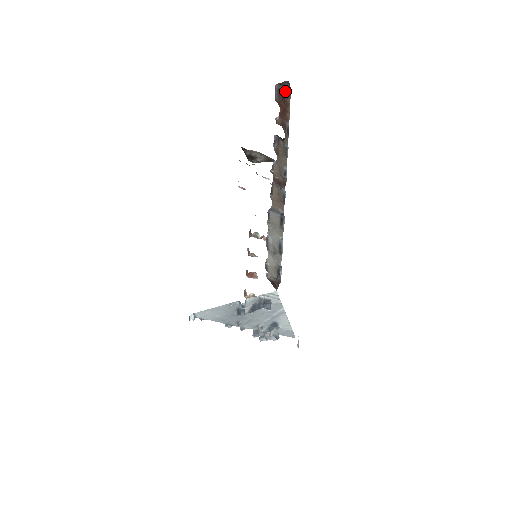
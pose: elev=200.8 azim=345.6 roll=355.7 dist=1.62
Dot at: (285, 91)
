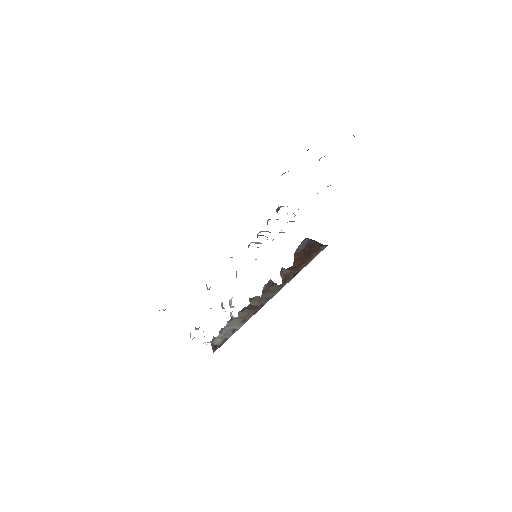
Dot at: (318, 245)
